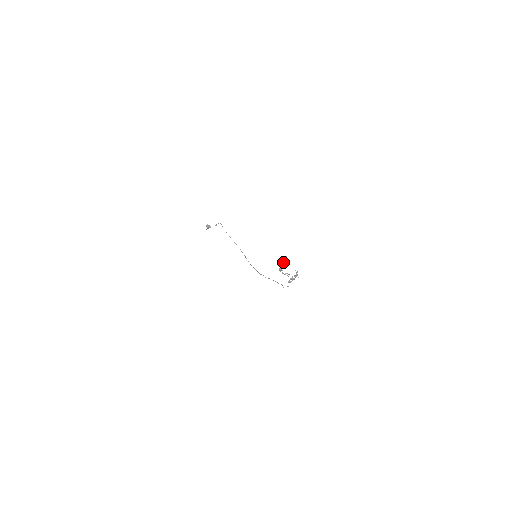
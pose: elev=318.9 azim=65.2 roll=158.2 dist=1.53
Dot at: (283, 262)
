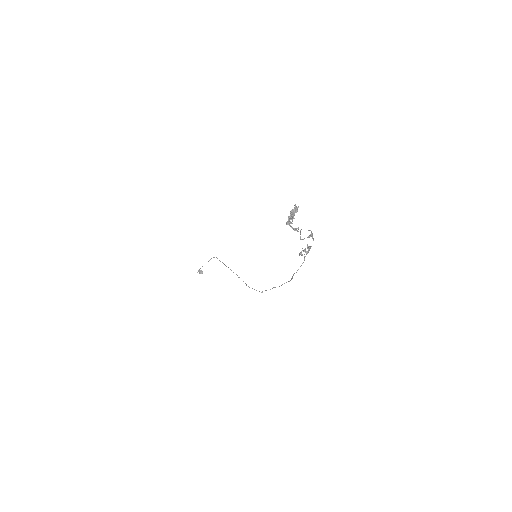
Dot at: (292, 210)
